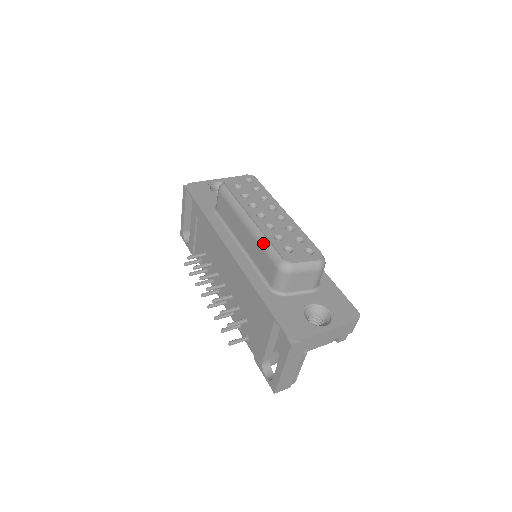
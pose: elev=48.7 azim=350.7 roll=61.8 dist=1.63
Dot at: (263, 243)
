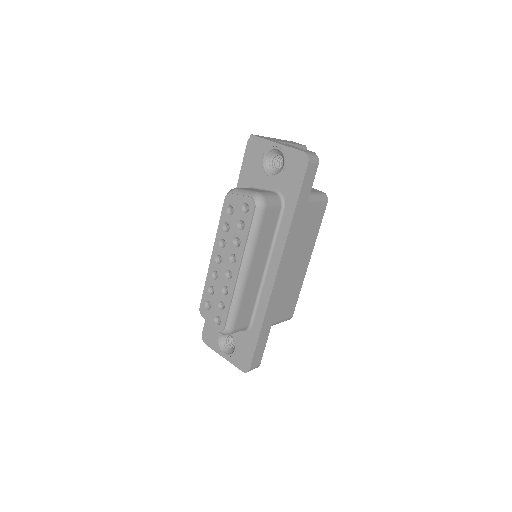
Dot at: occluded
